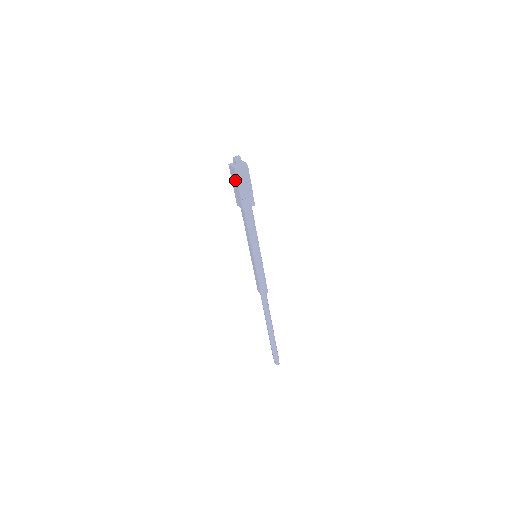
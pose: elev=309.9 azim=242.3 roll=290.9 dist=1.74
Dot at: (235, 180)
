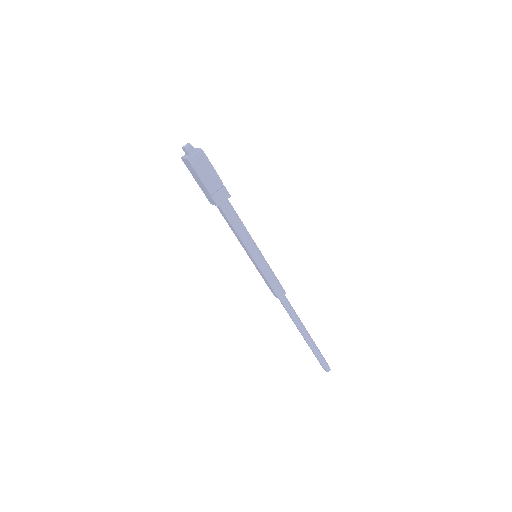
Dot at: (195, 174)
